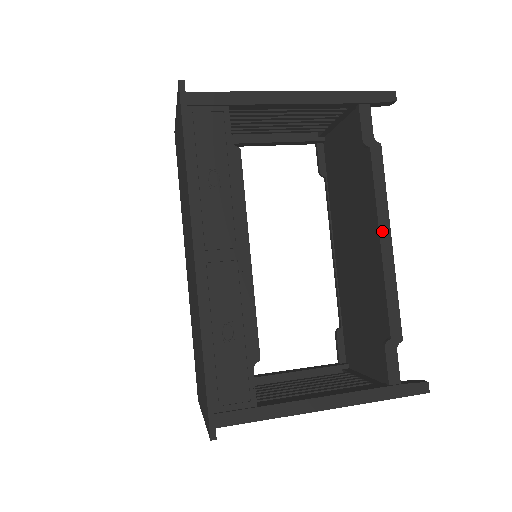
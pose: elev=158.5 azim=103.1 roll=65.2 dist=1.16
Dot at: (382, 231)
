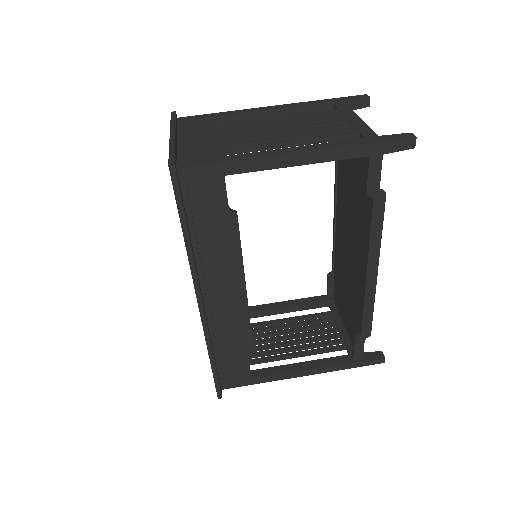
Dot at: (370, 266)
